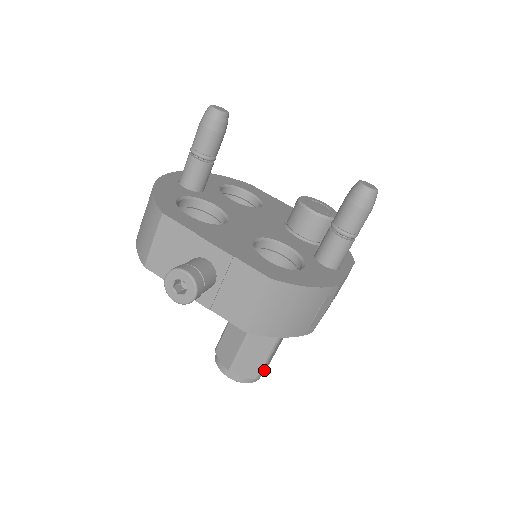
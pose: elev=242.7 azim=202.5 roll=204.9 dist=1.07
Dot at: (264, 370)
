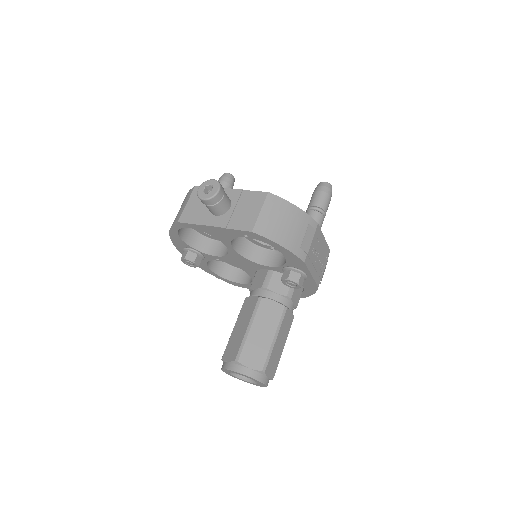
Dot at: (269, 374)
